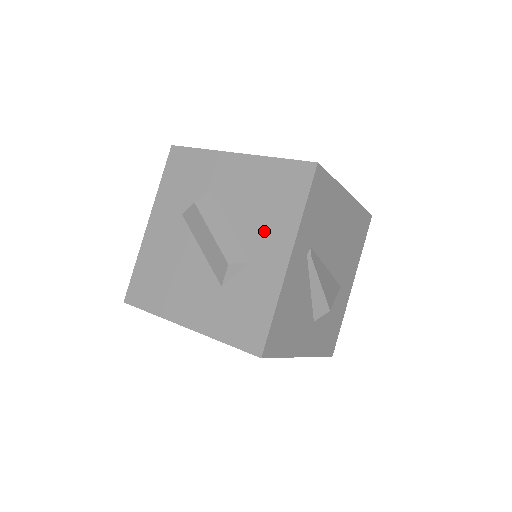
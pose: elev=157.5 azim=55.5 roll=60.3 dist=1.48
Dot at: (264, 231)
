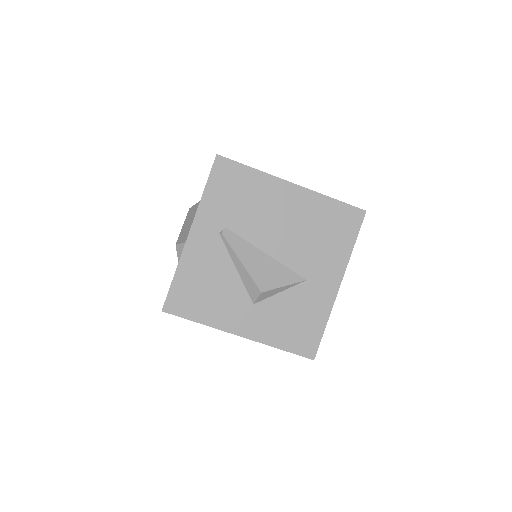
Dot at: occluded
